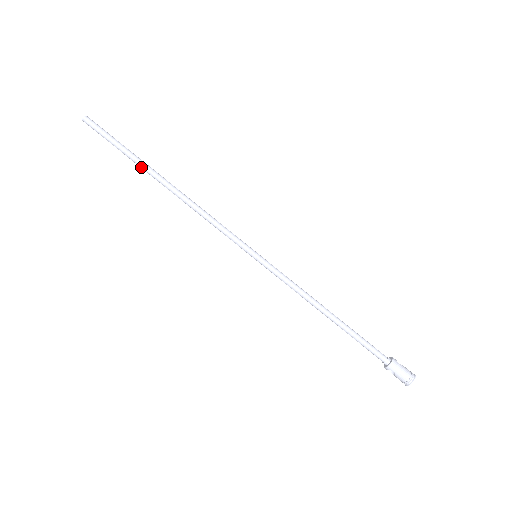
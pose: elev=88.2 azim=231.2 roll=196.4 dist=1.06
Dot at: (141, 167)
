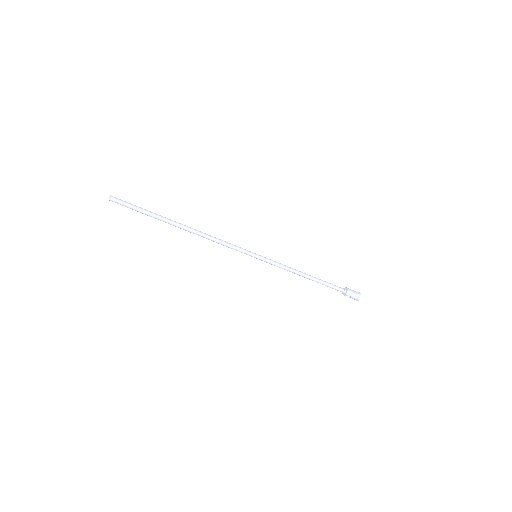
Dot at: (164, 221)
